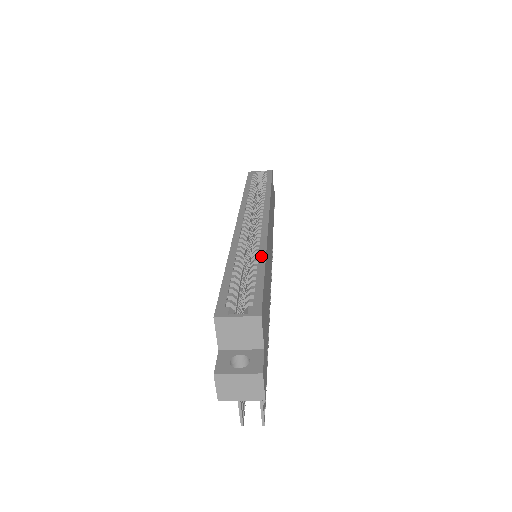
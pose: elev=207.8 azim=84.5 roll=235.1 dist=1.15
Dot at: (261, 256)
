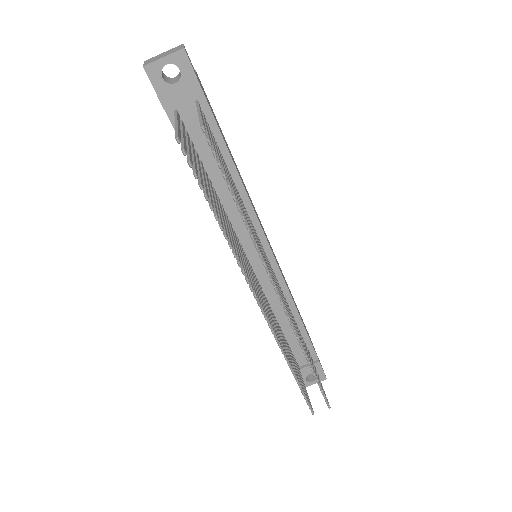
Dot at: occluded
